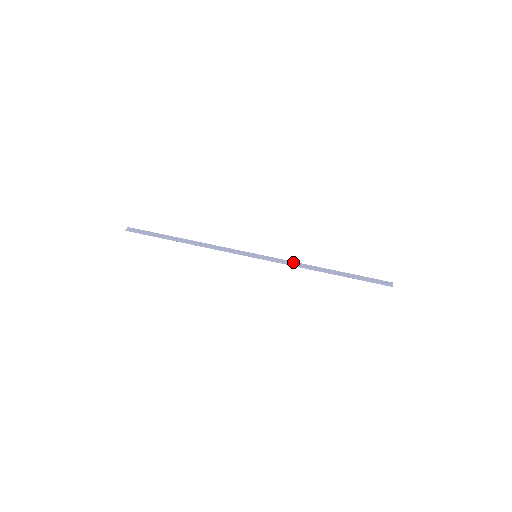
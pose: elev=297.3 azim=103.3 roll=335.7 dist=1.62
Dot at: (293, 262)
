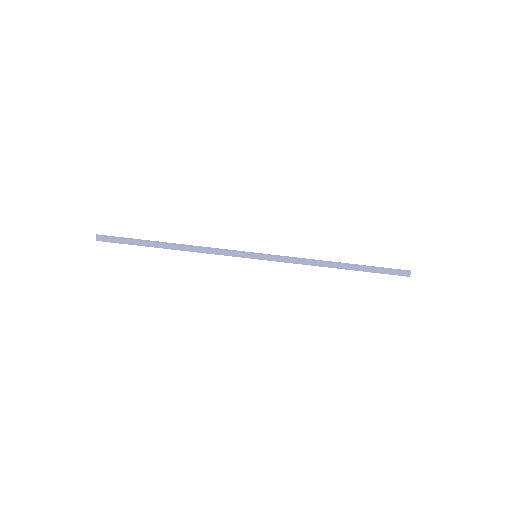
Dot at: (299, 260)
